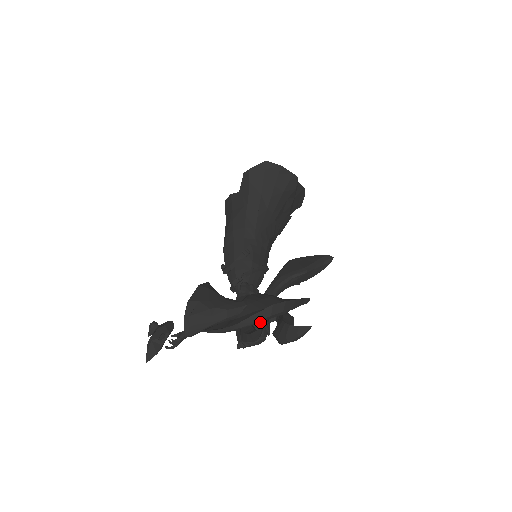
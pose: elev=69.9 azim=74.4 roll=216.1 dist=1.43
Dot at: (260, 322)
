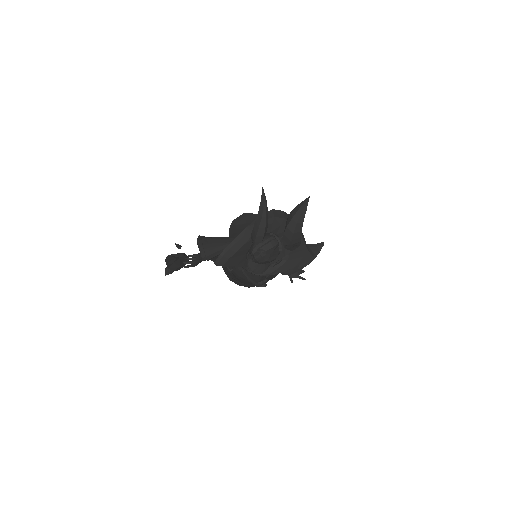
Dot at: occluded
